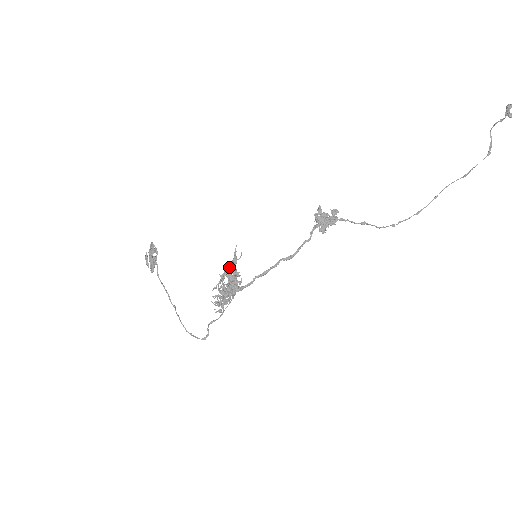
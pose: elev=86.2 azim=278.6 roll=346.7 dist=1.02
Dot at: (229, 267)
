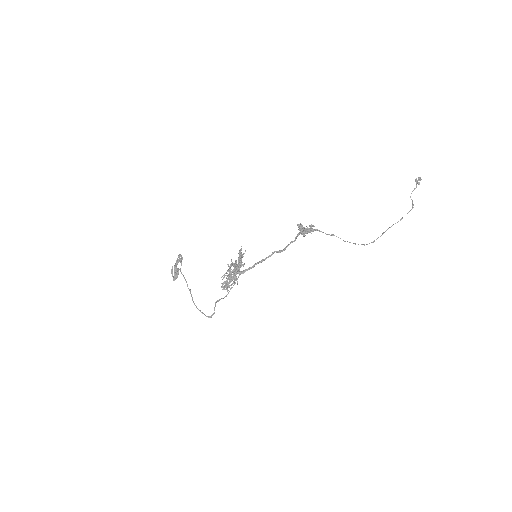
Dot at: (236, 260)
